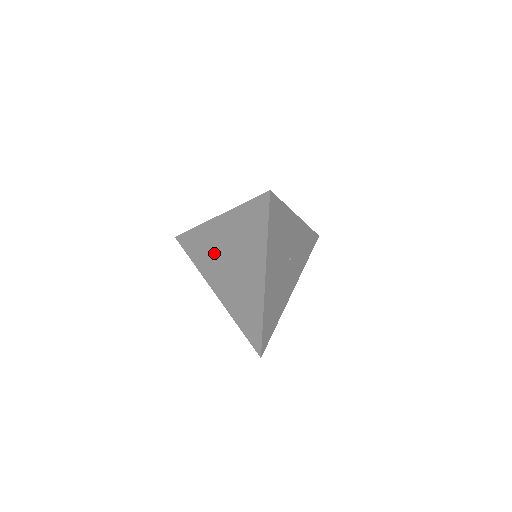
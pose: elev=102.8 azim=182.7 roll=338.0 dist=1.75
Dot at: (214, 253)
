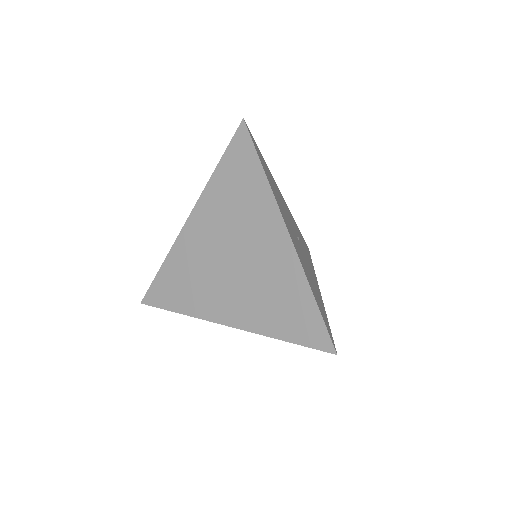
Dot at: (203, 268)
